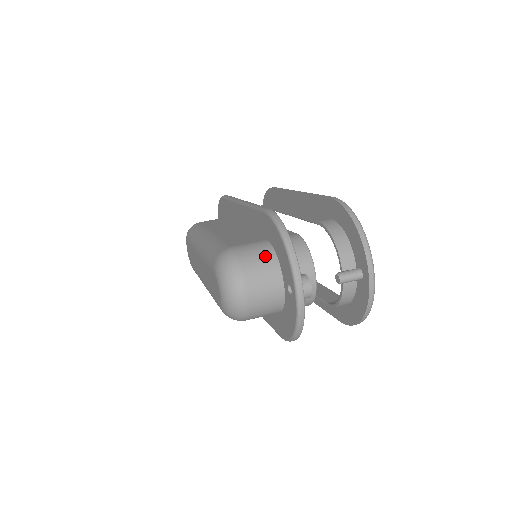
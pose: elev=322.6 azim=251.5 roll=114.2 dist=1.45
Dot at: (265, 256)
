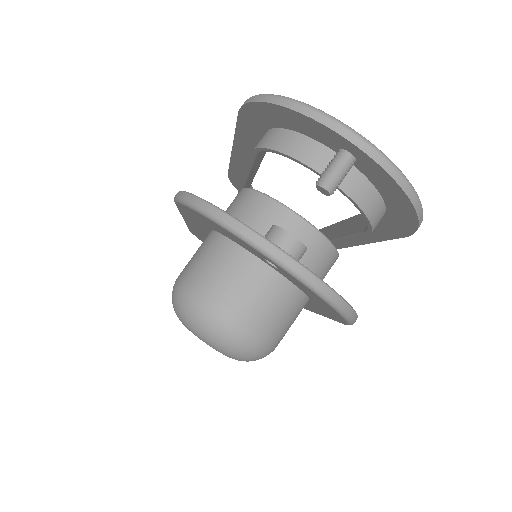
Dot at: (214, 252)
